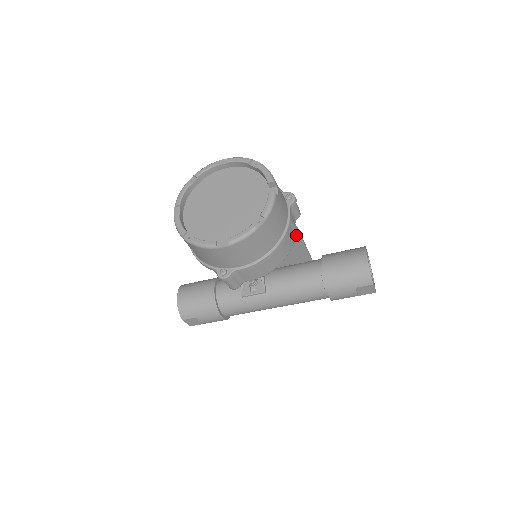
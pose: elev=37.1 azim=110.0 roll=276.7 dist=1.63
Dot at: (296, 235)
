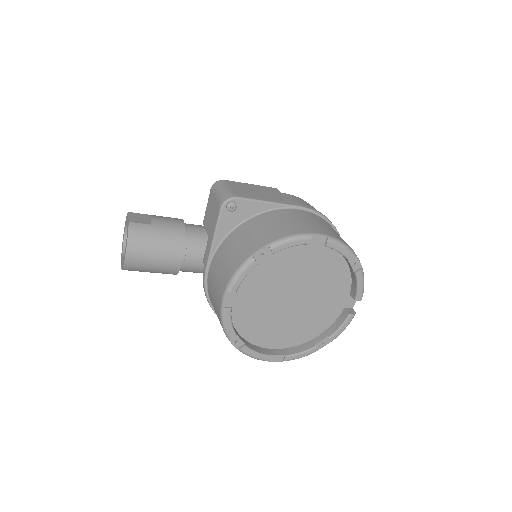
Dot at: occluded
